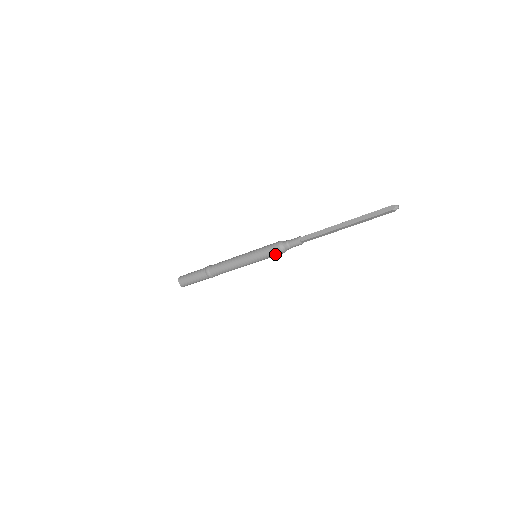
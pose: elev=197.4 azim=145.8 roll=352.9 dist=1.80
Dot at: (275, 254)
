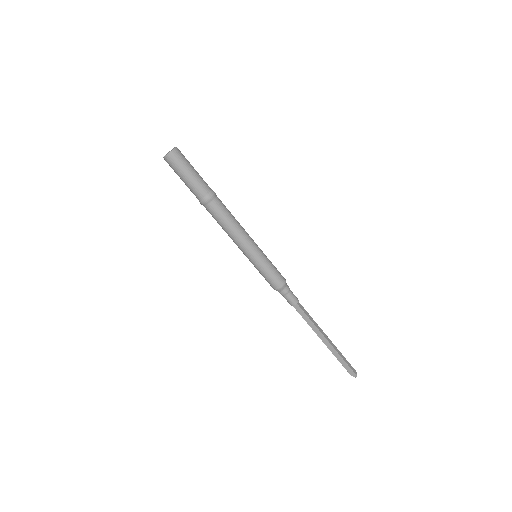
Dot at: (268, 281)
